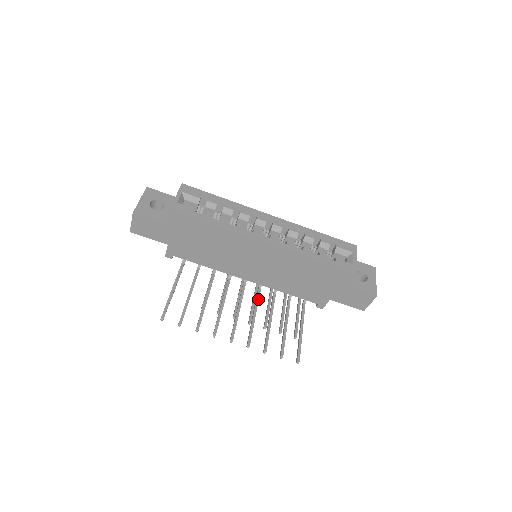
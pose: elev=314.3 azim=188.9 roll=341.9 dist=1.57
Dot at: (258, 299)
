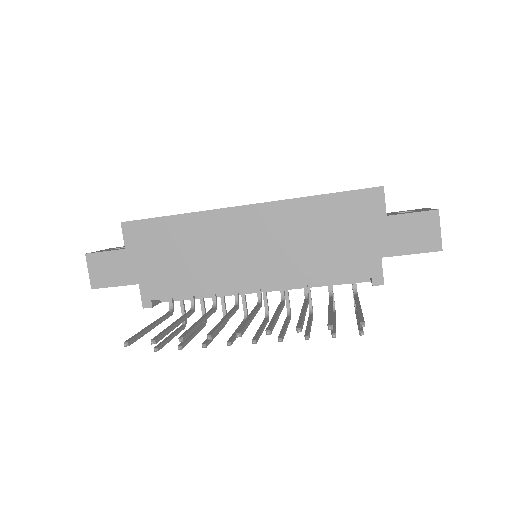
Dot at: (281, 305)
